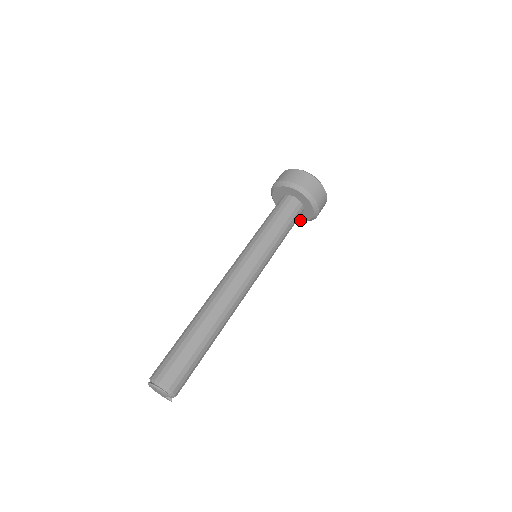
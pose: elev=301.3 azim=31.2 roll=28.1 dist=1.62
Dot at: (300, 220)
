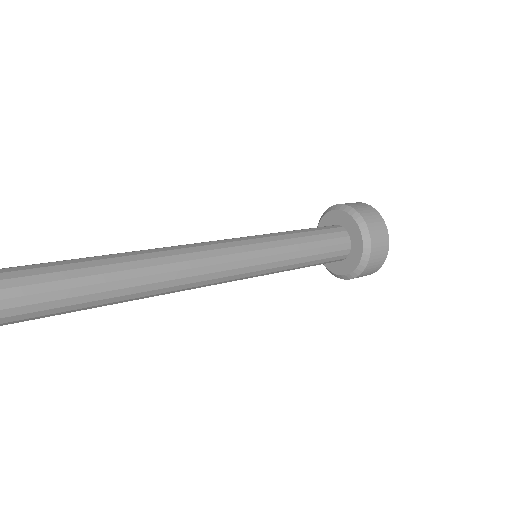
Dot at: (347, 272)
